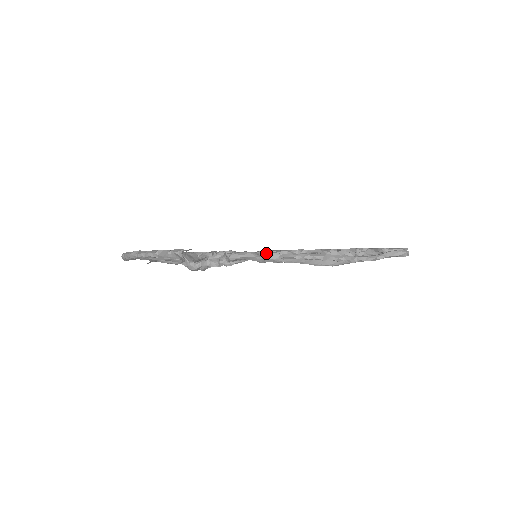
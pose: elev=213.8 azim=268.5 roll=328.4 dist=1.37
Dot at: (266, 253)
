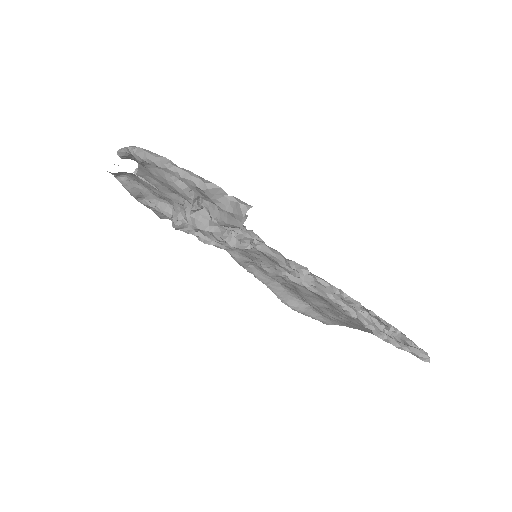
Dot at: (299, 268)
